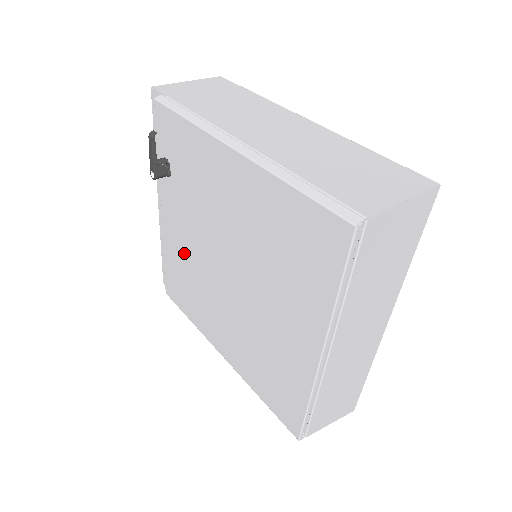
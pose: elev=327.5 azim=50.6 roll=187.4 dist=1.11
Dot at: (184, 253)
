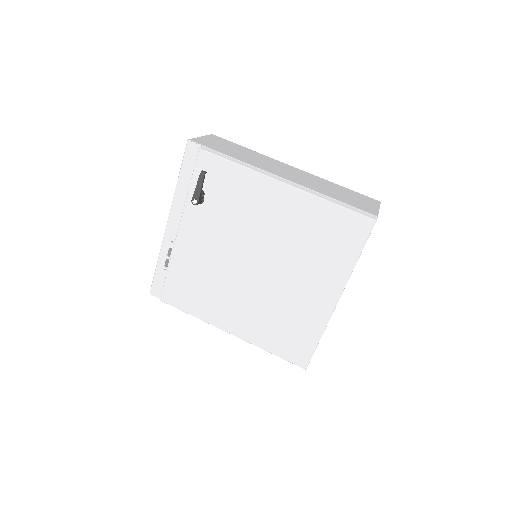
Dot at: (202, 260)
